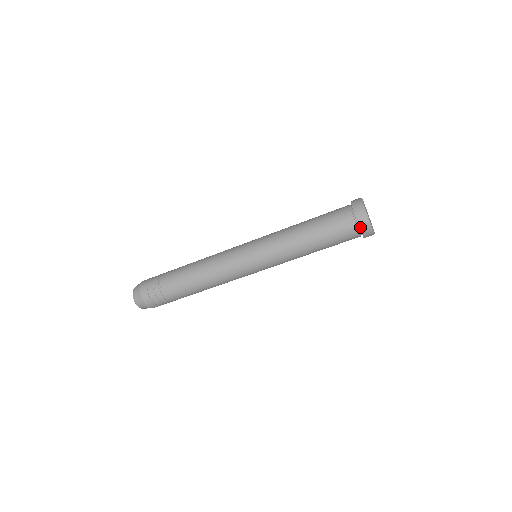
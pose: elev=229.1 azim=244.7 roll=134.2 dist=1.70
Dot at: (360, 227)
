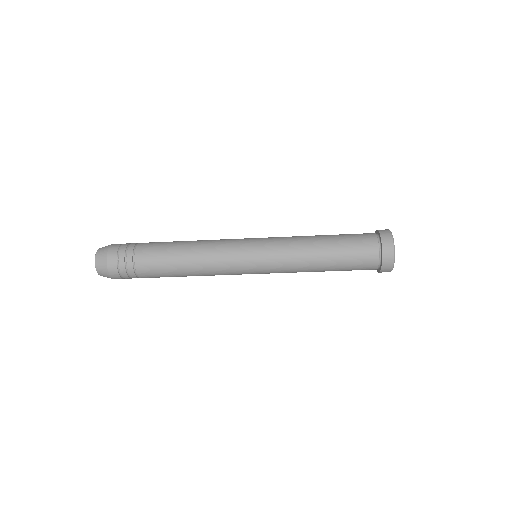
Dot at: (383, 263)
